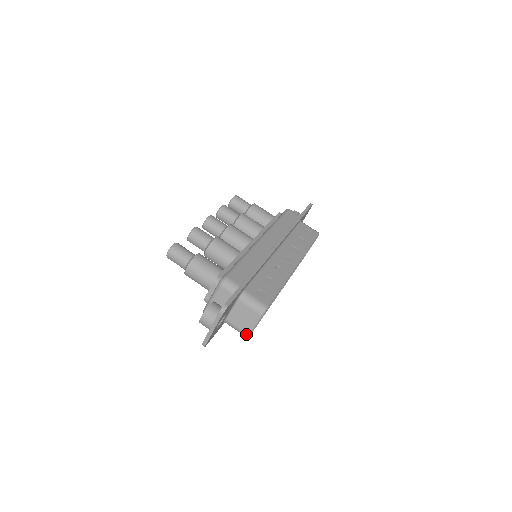
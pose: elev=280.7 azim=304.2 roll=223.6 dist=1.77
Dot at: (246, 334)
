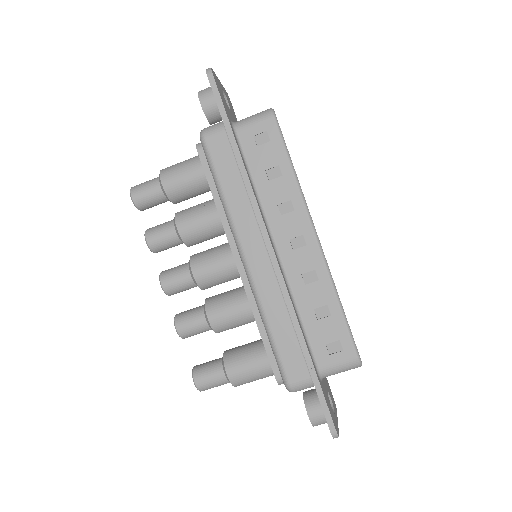
Dot at: occluded
